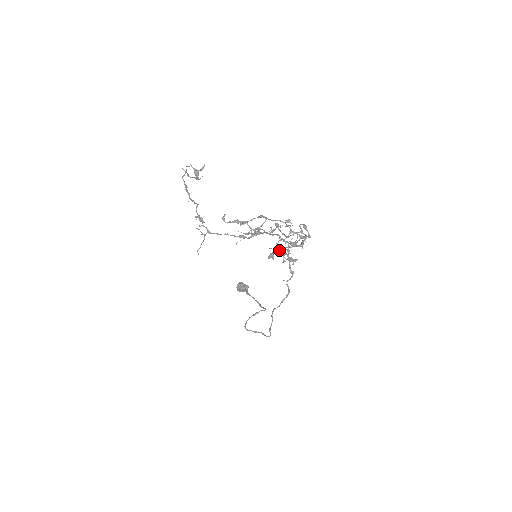
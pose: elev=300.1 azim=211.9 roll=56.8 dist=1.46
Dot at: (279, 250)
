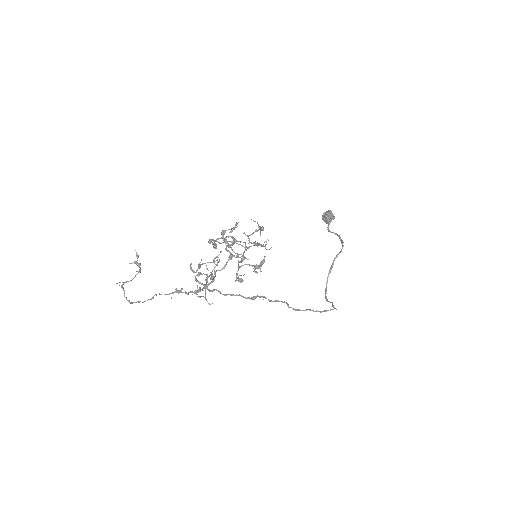
Dot at: (257, 246)
